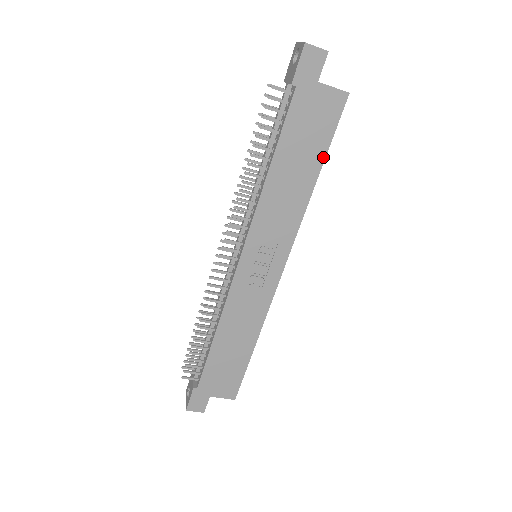
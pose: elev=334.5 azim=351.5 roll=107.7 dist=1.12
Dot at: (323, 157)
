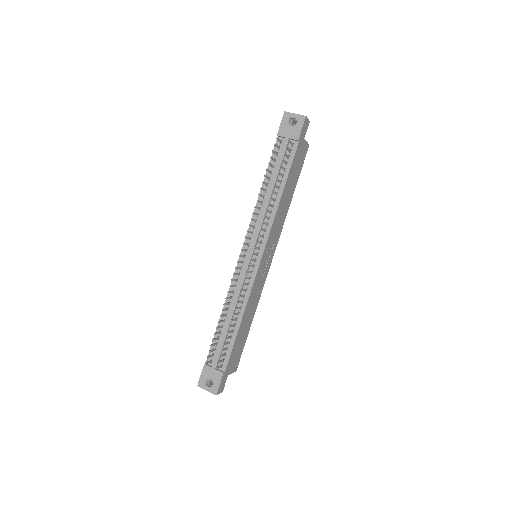
Dot at: (296, 184)
